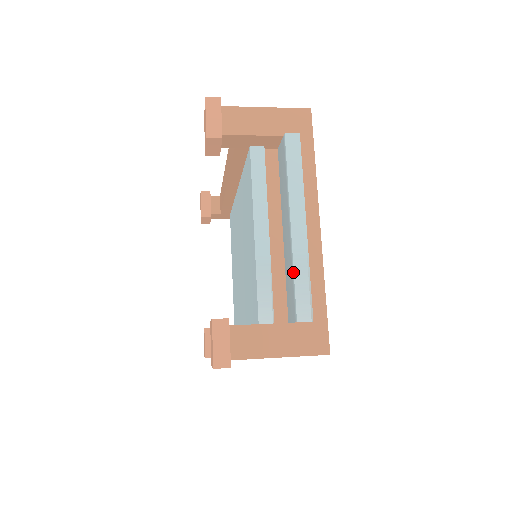
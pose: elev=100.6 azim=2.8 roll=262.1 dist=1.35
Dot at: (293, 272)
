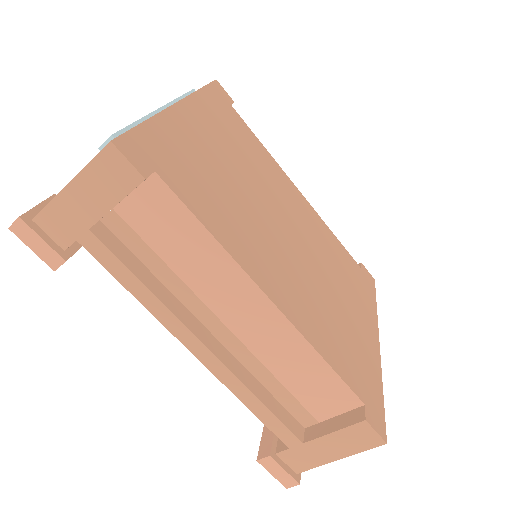
Dot at: occluded
